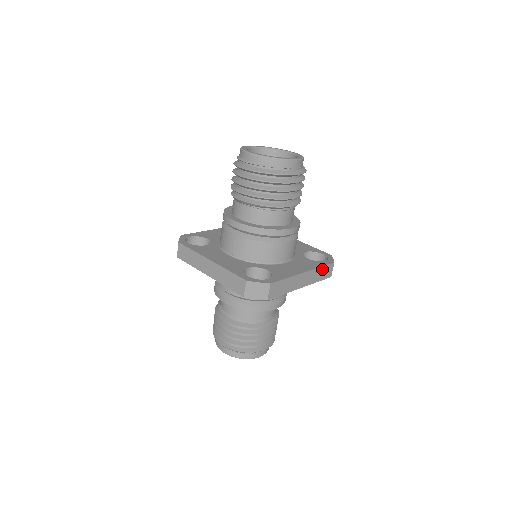
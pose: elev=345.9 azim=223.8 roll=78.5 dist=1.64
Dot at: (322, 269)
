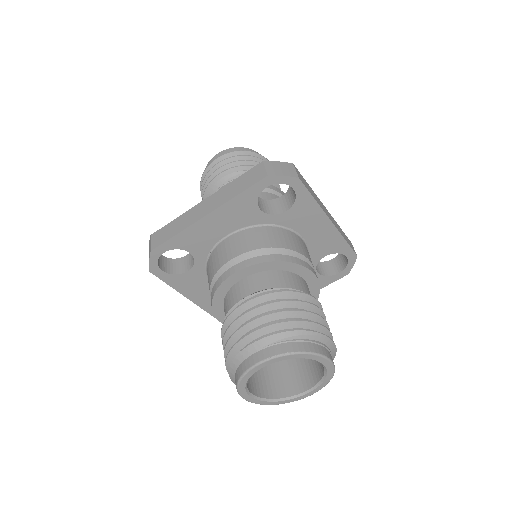
Dot at: (342, 231)
